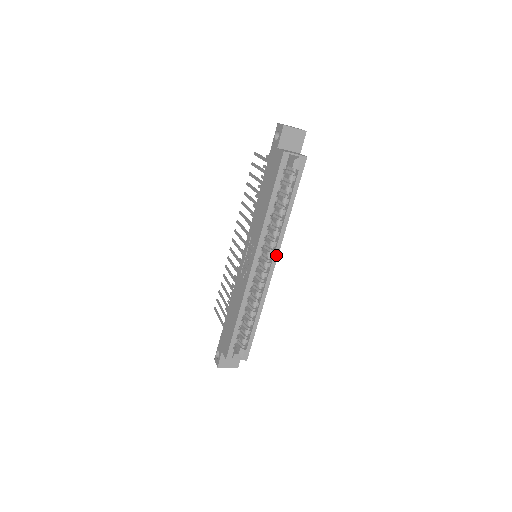
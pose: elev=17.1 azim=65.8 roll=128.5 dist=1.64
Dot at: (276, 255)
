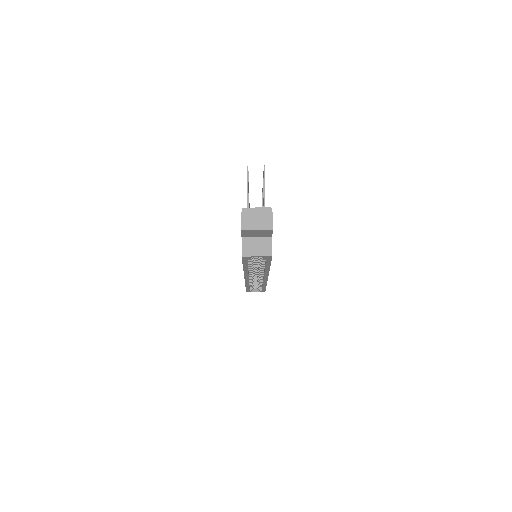
Dot at: (266, 276)
